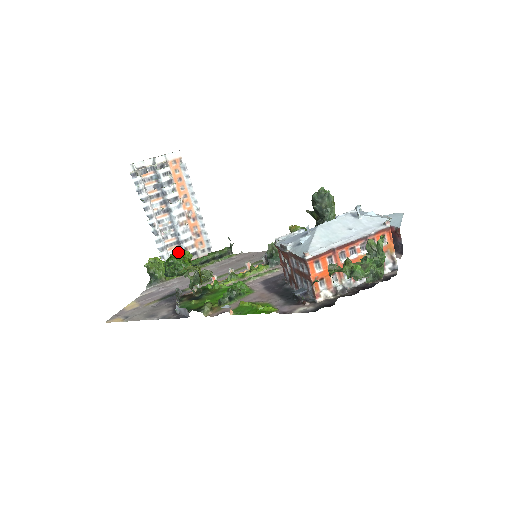
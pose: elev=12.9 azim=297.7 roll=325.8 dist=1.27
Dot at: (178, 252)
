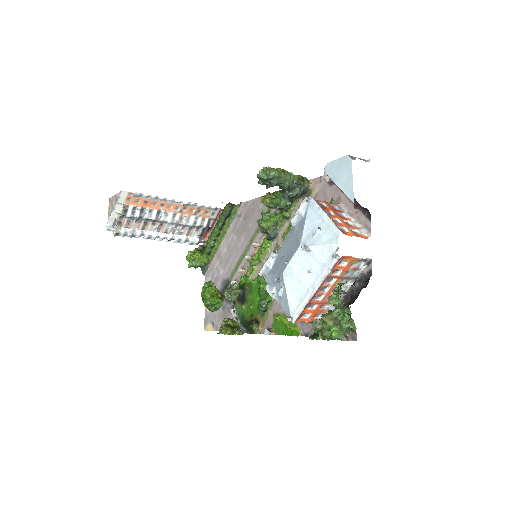
Dot at: (204, 292)
